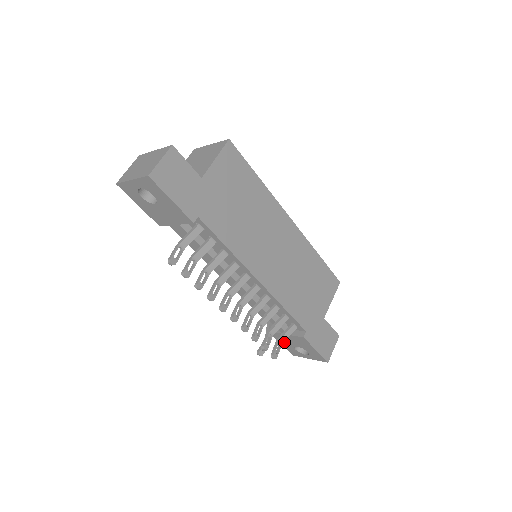
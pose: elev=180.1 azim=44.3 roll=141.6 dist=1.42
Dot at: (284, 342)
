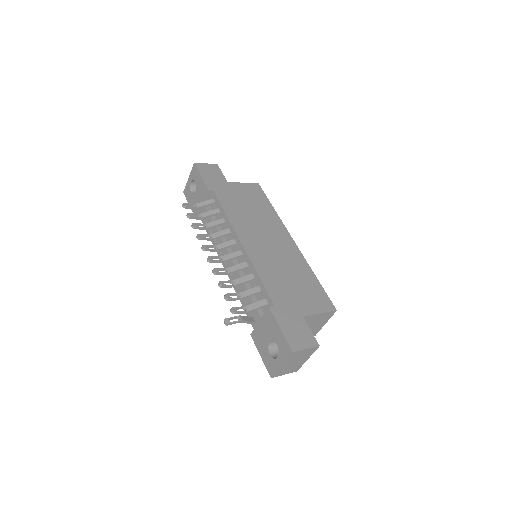
Dot at: (261, 346)
